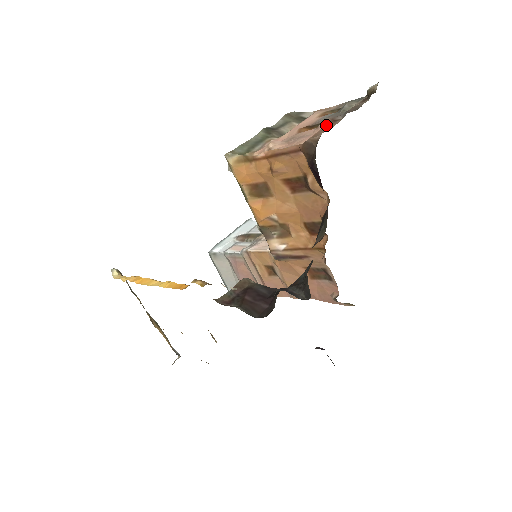
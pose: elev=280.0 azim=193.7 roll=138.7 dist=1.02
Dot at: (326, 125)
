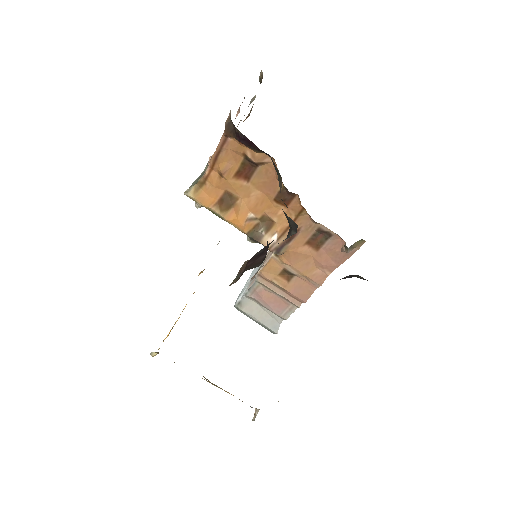
Dot at: occluded
